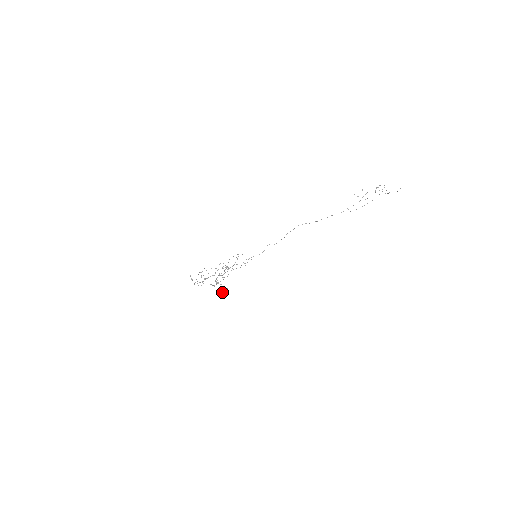
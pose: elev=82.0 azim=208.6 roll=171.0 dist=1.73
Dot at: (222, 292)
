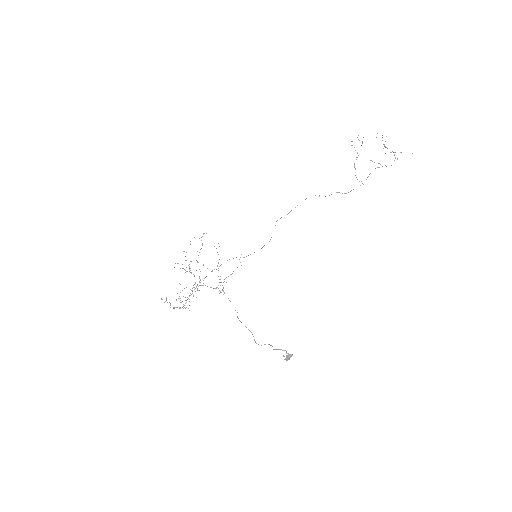
Dot at: (287, 360)
